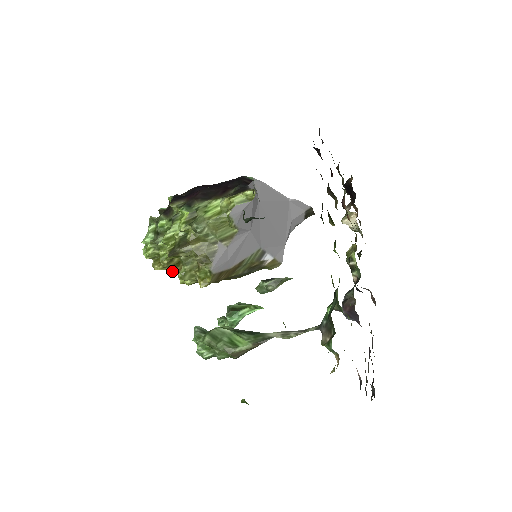
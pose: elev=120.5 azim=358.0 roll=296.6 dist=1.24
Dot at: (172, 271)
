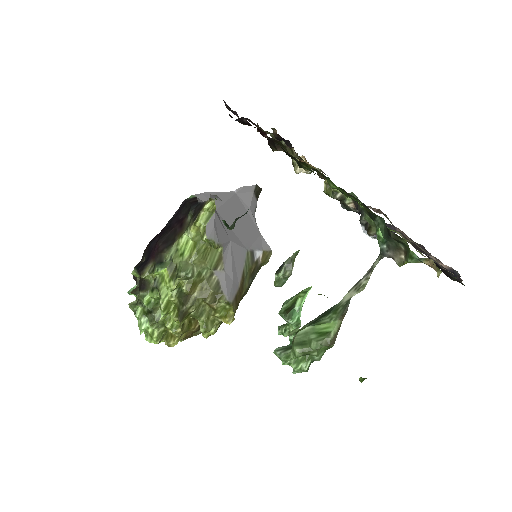
Dot at: (188, 335)
